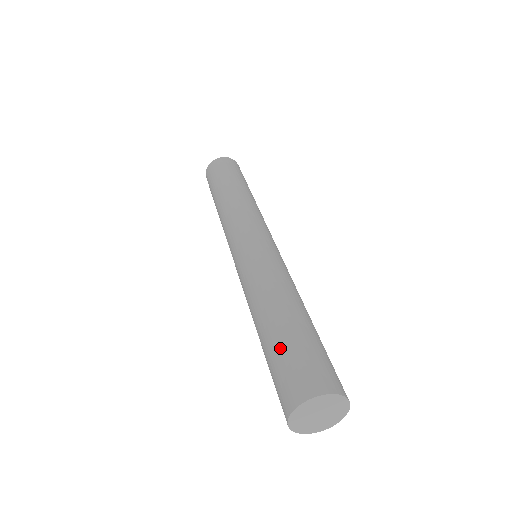
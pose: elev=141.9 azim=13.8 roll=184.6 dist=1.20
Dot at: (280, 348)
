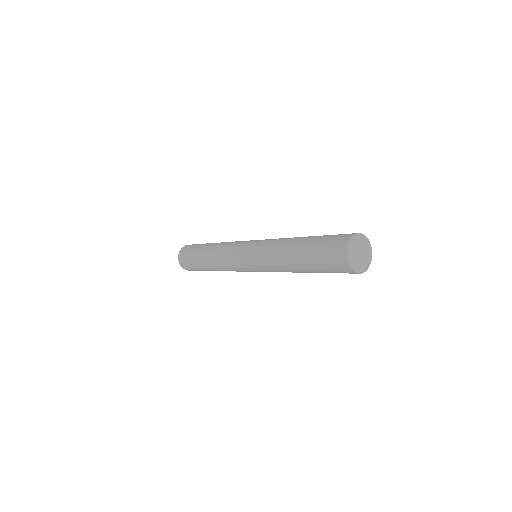
Dot at: (314, 255)
